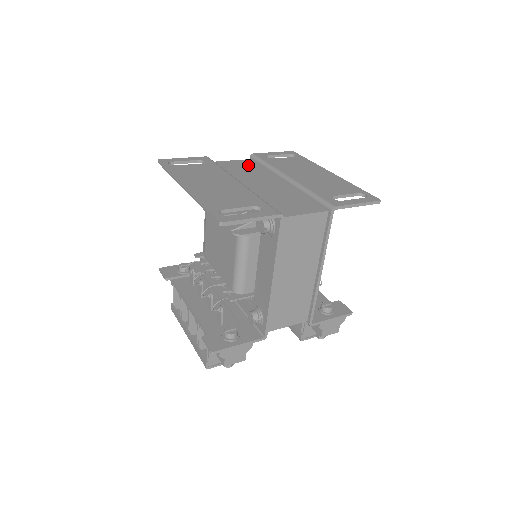
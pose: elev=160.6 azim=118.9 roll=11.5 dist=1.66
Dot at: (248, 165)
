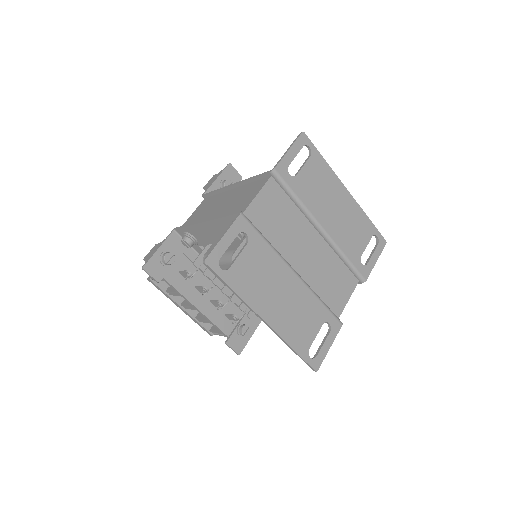
Dot at: (277, 202)
